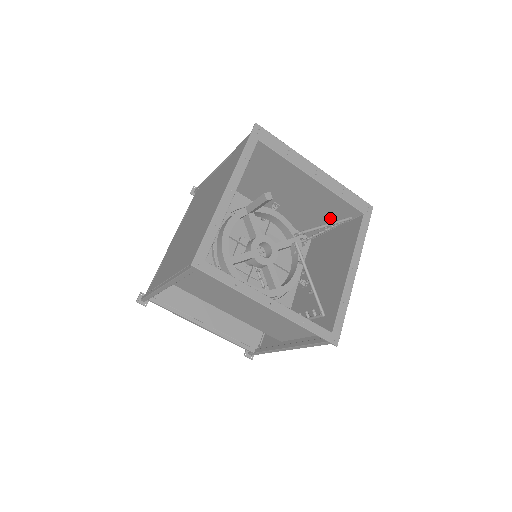
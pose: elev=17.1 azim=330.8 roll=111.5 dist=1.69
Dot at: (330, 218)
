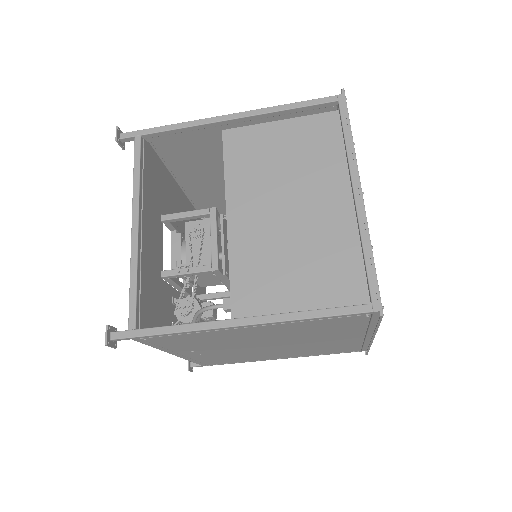
Dot at: occluded
